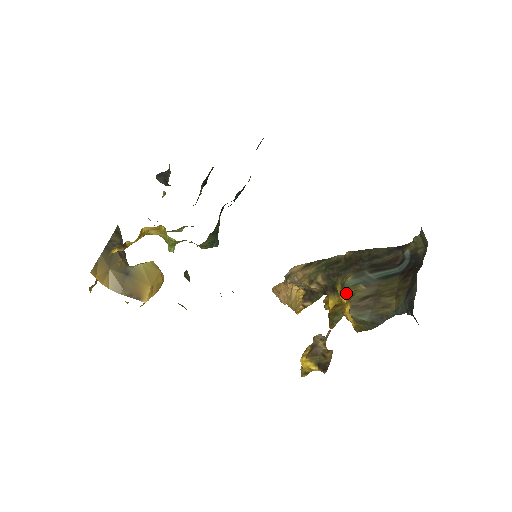
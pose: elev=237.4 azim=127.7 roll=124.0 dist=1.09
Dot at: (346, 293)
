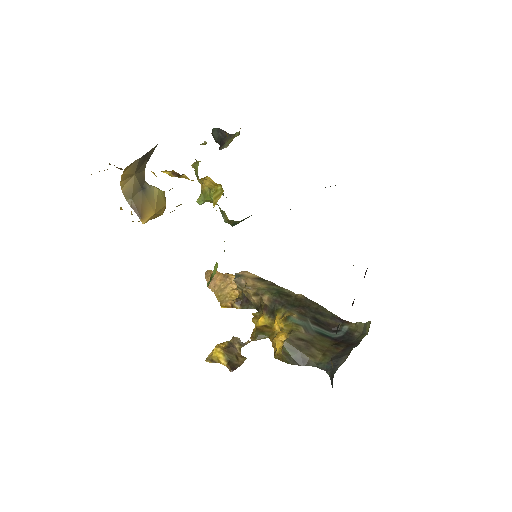
Dot at: (287, 325)
